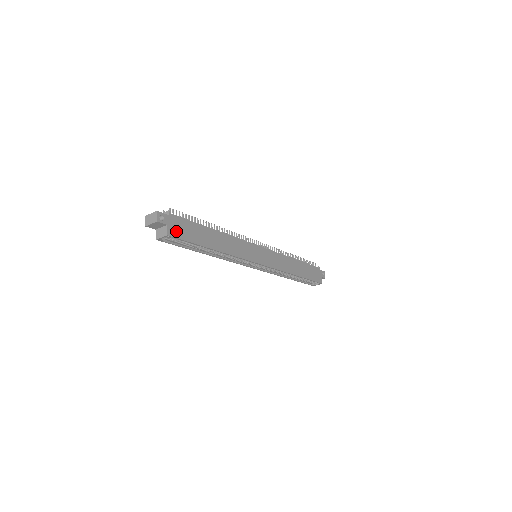
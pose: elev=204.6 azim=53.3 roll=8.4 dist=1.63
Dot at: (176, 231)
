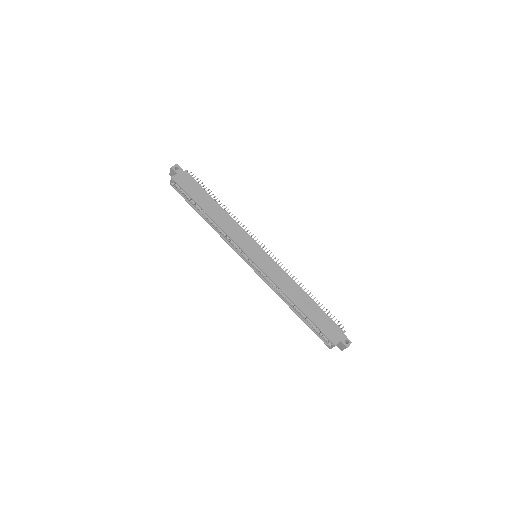
Dot at: (181, 181)
